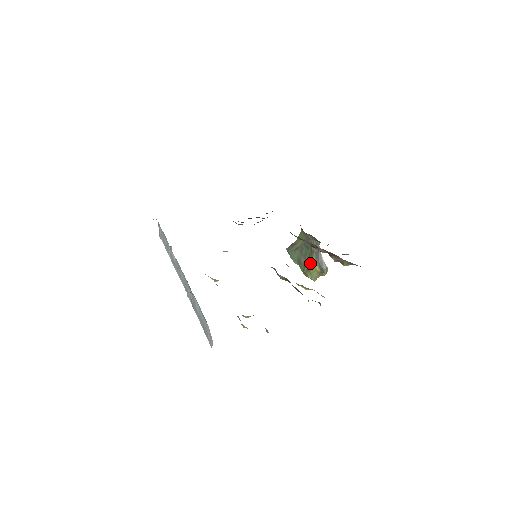
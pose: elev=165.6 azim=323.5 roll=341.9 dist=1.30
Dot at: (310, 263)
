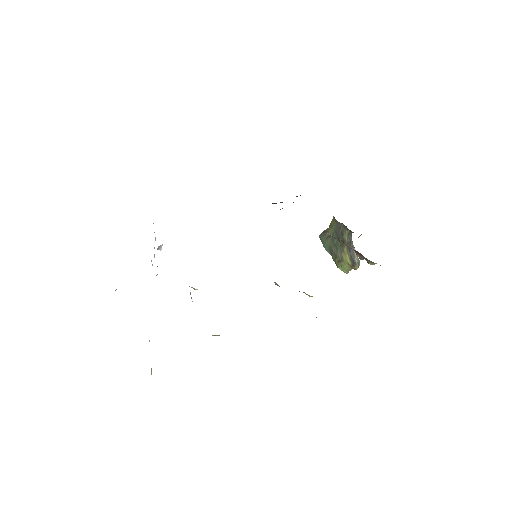
Dot at: (341, 254)
